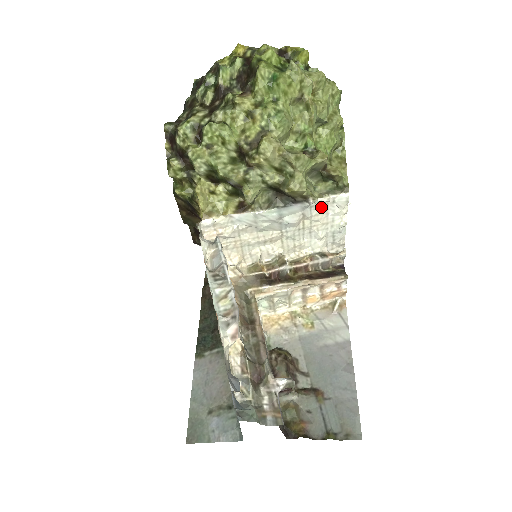
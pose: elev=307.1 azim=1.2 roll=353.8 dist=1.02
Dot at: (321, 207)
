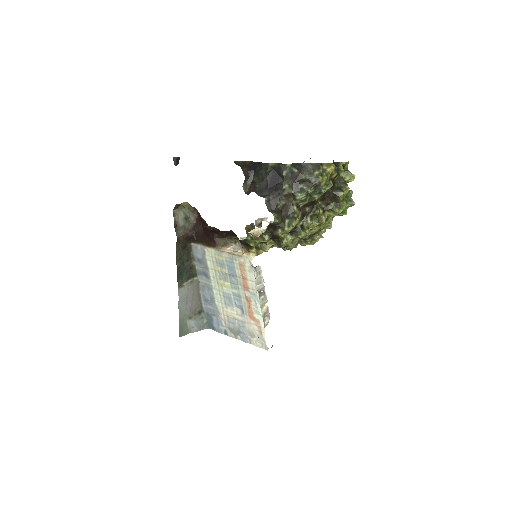
Dot at: occluded
